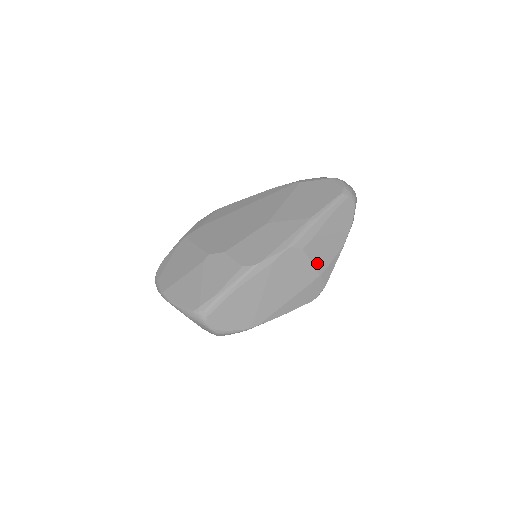
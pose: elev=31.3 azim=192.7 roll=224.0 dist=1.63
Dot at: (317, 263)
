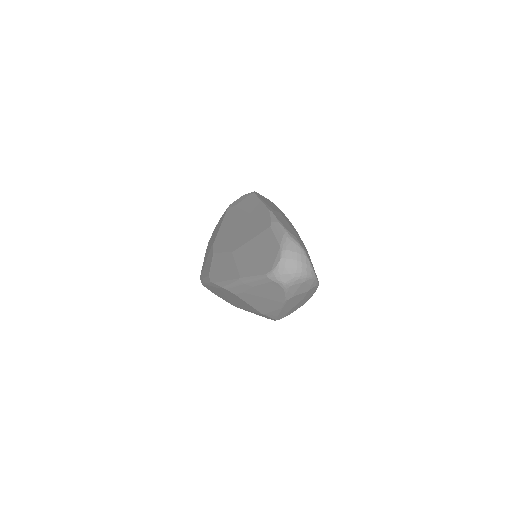
Dot at: (255, 307)
